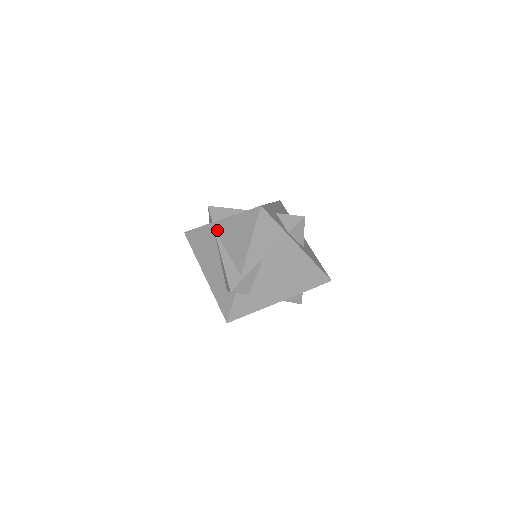
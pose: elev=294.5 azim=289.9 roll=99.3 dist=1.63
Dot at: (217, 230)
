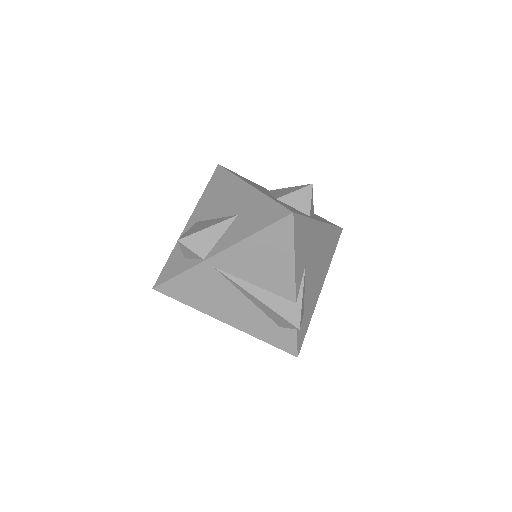
Dot at: (221, 267)
